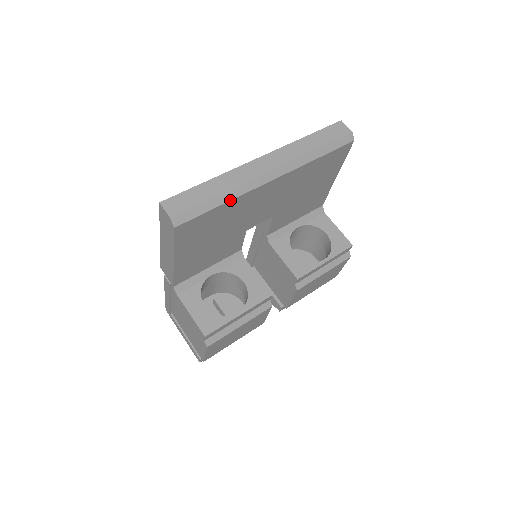
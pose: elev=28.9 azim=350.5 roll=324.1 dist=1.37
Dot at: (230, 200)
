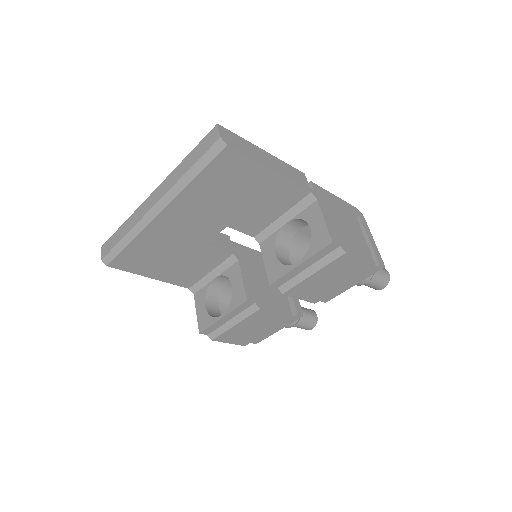
Dot at: (133, 239)
